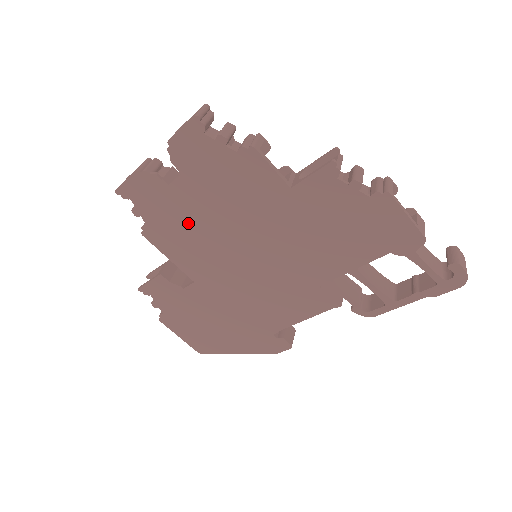
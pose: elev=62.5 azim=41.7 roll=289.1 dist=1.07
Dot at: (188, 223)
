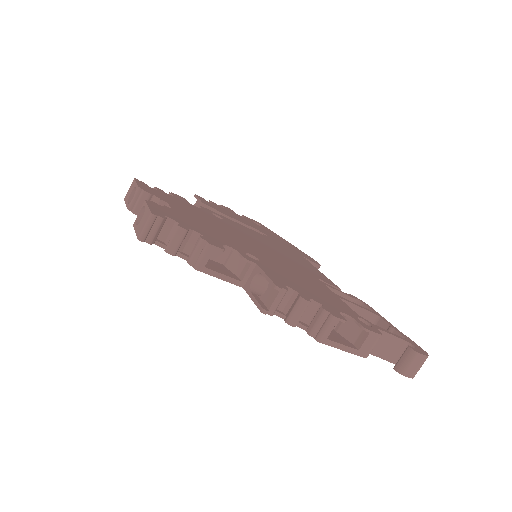
Dot at: occluded
